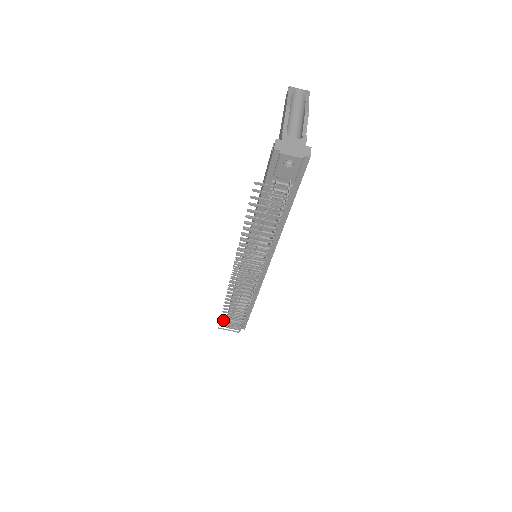
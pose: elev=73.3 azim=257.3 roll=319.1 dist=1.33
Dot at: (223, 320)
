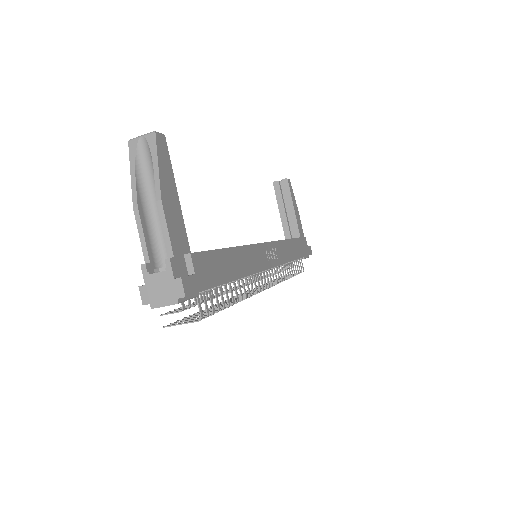
Dot at: occluded
